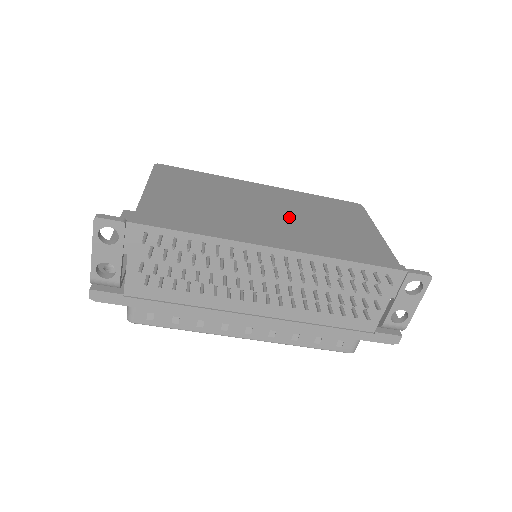
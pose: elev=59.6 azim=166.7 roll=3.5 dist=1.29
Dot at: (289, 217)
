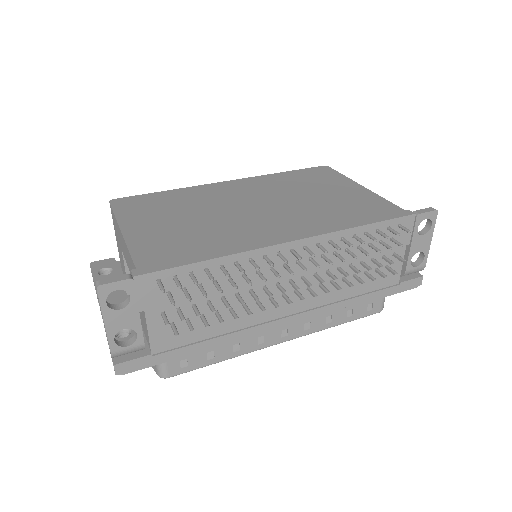
Dot at: (278, 204)
